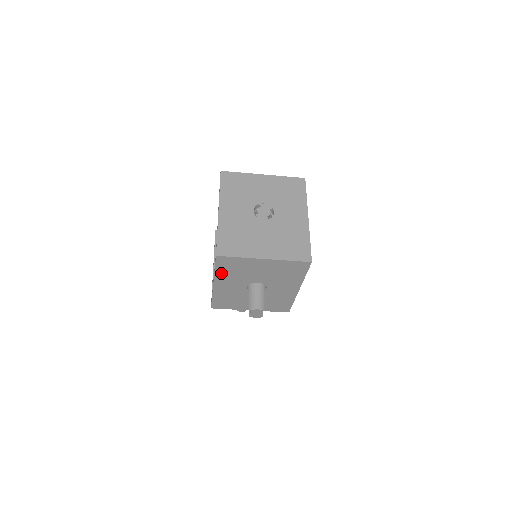
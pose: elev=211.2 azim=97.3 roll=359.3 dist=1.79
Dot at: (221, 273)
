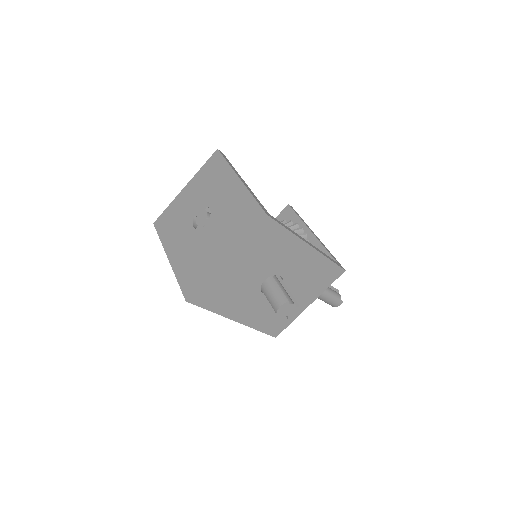
Dot at: (220, 307)
